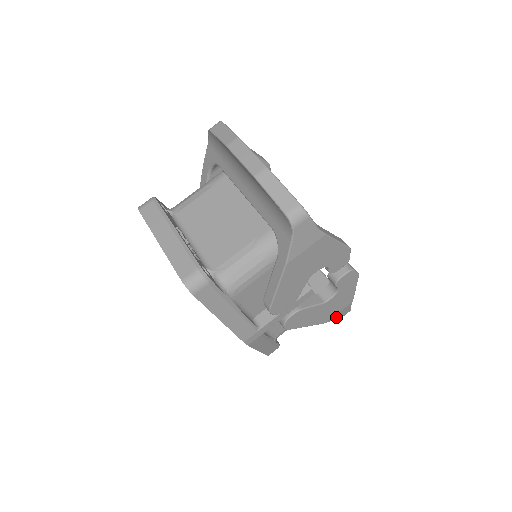
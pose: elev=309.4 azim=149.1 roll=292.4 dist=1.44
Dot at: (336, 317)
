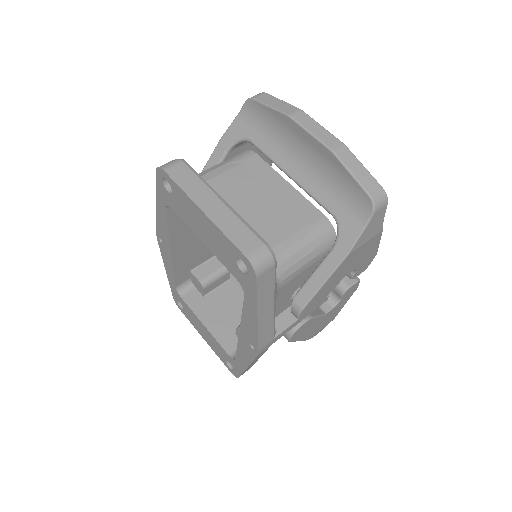
Dot at: (314, 335)
